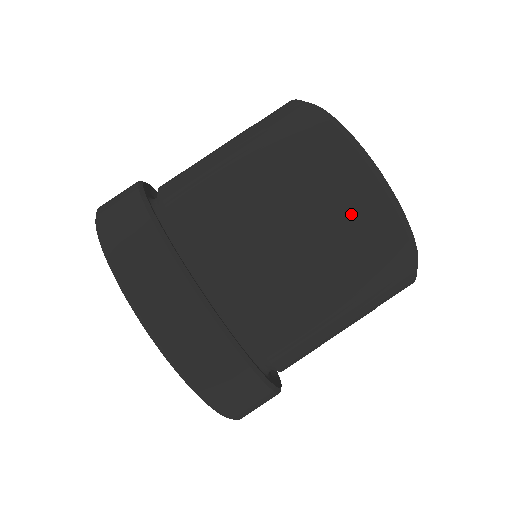
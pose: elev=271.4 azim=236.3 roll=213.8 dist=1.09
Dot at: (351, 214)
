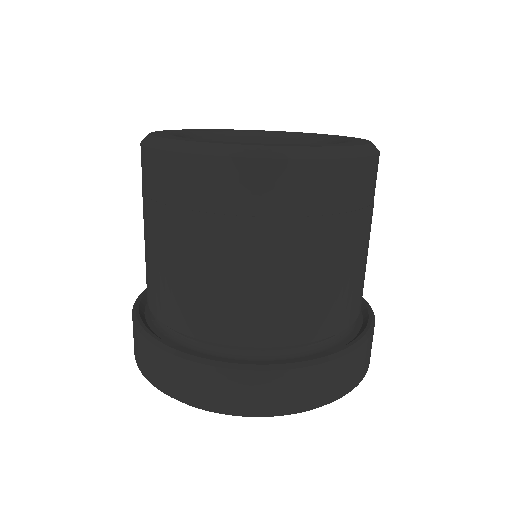
Dot at: (353, 199)
